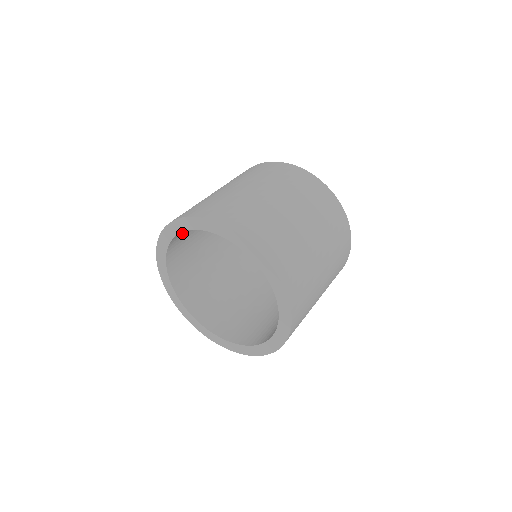
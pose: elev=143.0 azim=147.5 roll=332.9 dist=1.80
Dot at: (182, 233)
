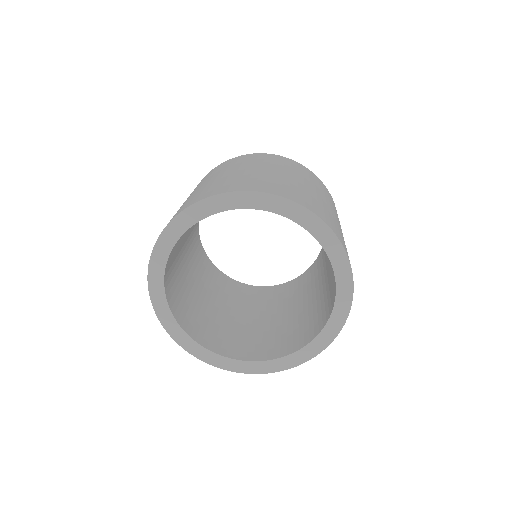
Dot at: (169, 267)
